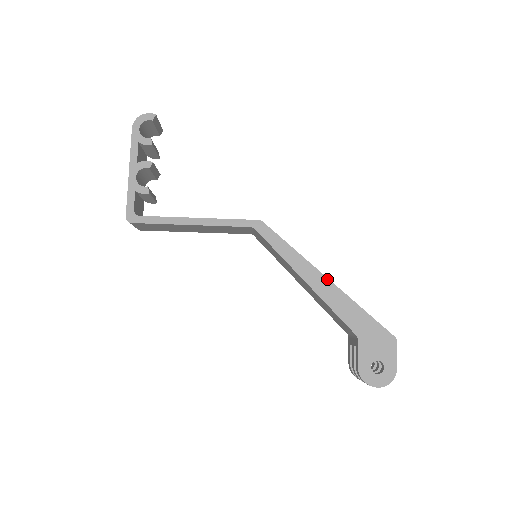
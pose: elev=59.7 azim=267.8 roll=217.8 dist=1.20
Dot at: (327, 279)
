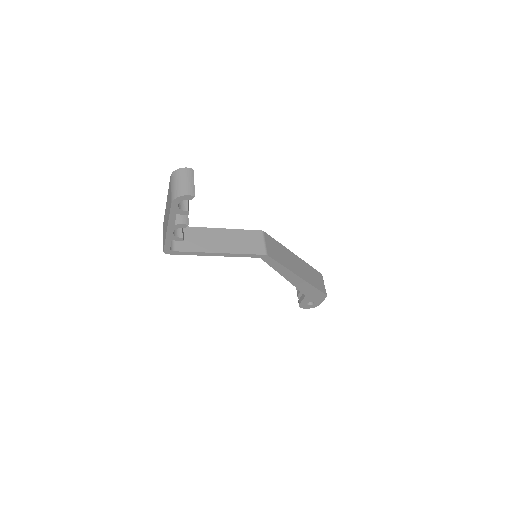
Dot at: (300, 278)
